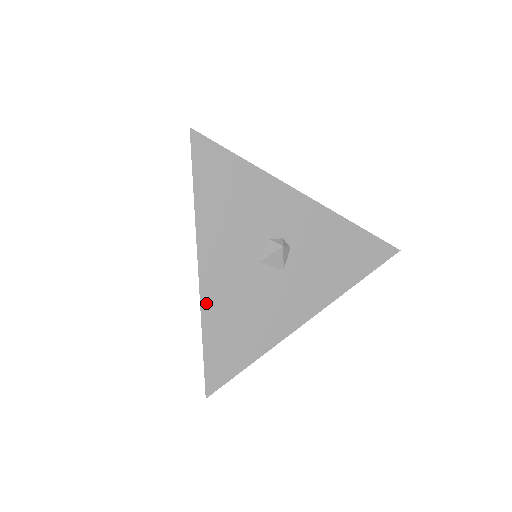
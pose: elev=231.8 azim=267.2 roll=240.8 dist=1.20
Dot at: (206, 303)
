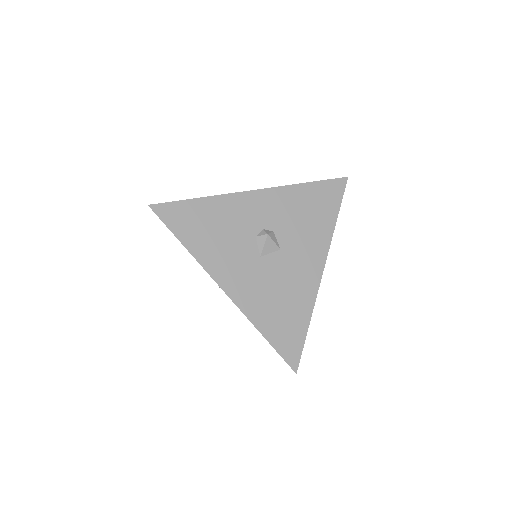
Dot at: (247, 310)
